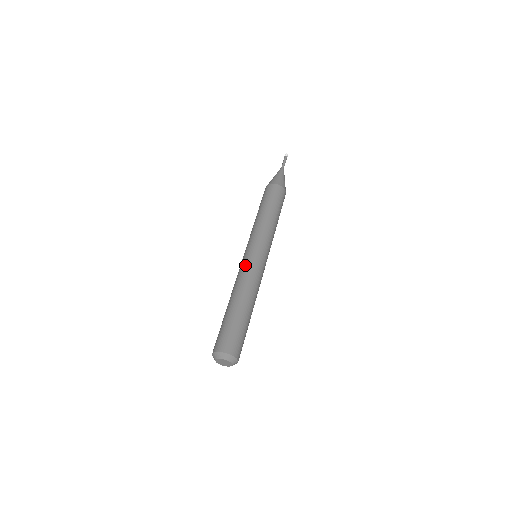
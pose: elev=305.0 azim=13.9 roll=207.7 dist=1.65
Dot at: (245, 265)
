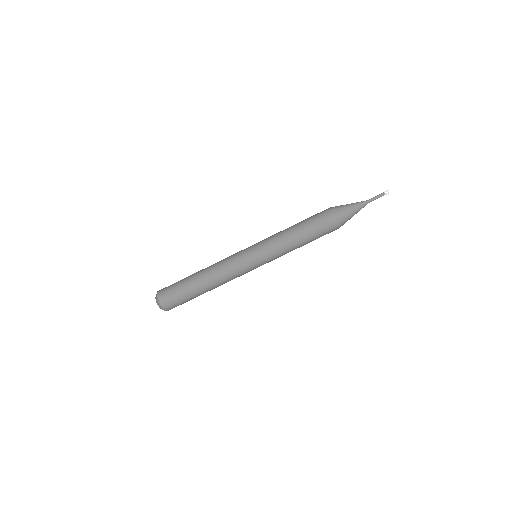
Dot at: (240, 270)
